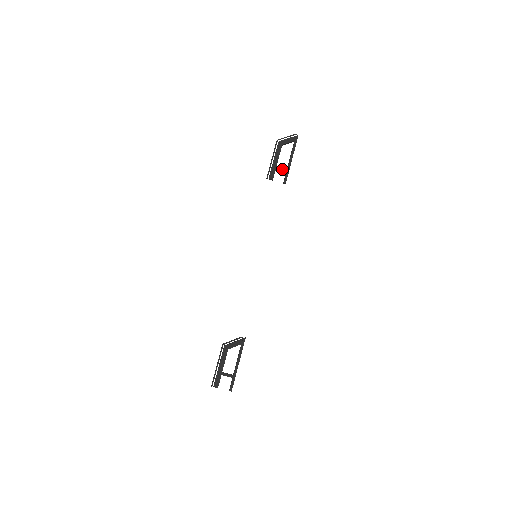
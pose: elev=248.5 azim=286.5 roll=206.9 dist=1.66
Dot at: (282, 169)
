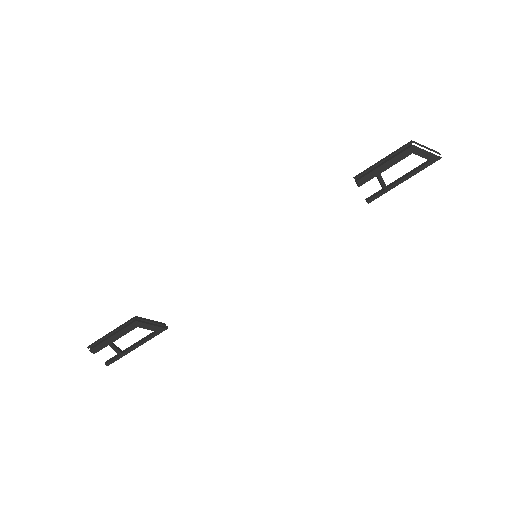
Dot at: (382, 183)
